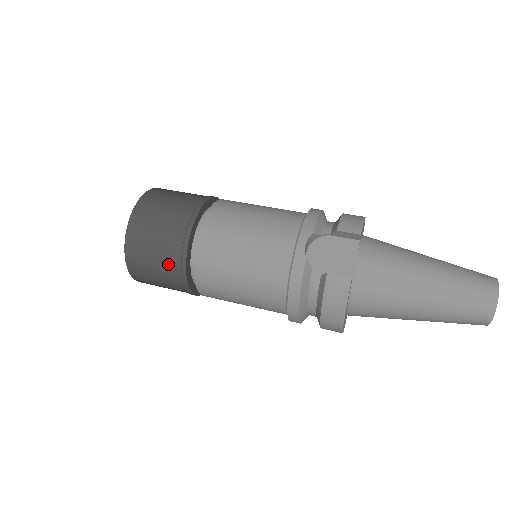
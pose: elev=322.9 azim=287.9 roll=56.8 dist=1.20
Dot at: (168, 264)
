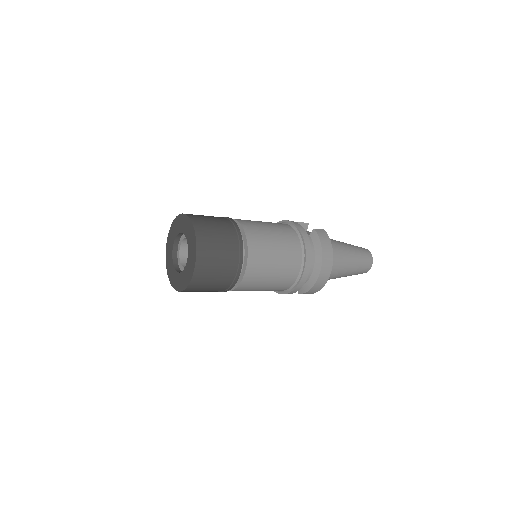
Dot at: (229, 236)
